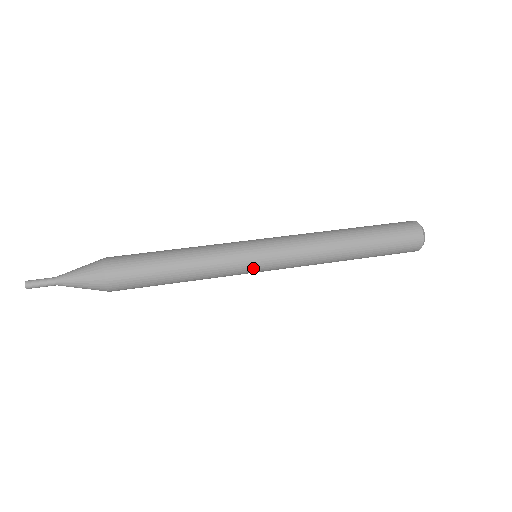
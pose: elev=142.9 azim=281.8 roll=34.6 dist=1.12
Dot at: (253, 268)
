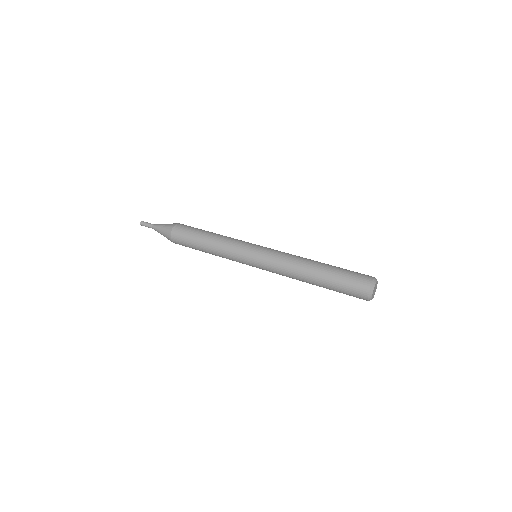
Dot at: (248, 255)
